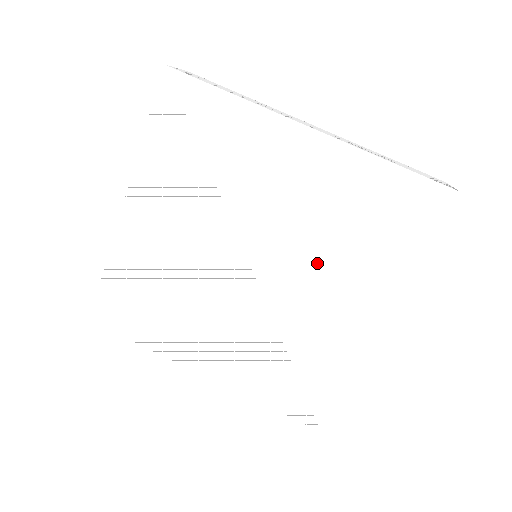
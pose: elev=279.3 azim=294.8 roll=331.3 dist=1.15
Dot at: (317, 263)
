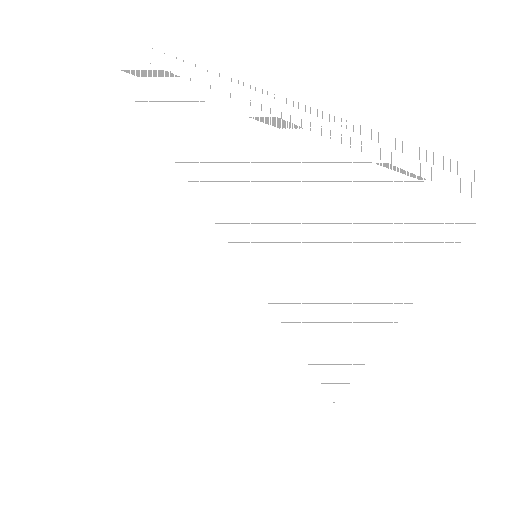
Dot at: (323, 275)
